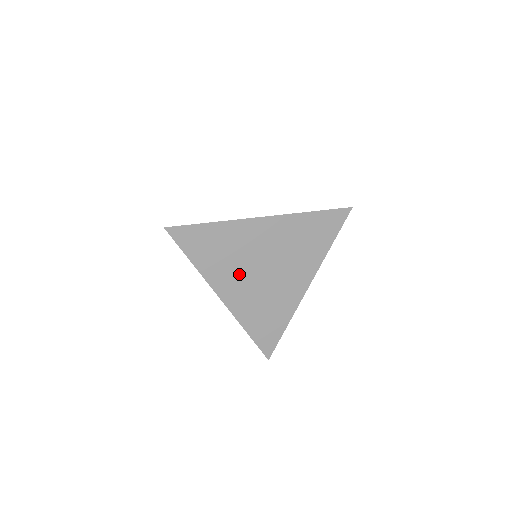
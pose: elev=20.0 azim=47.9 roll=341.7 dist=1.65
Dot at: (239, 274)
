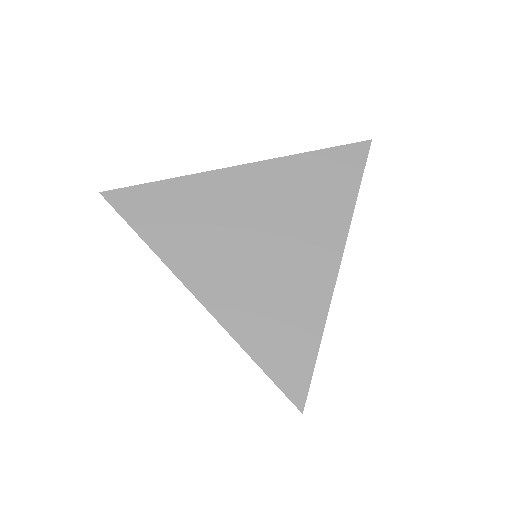
Dot at: (220, 252)
